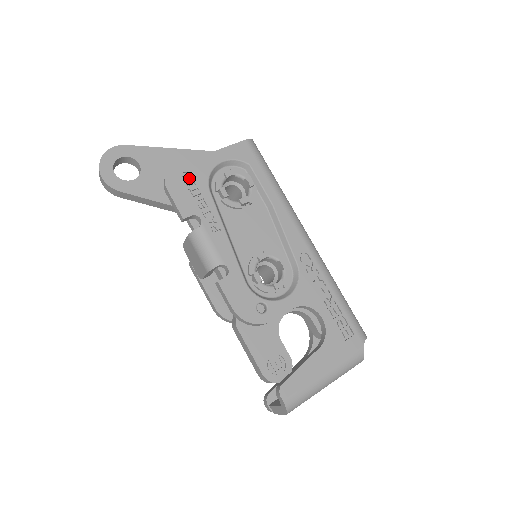
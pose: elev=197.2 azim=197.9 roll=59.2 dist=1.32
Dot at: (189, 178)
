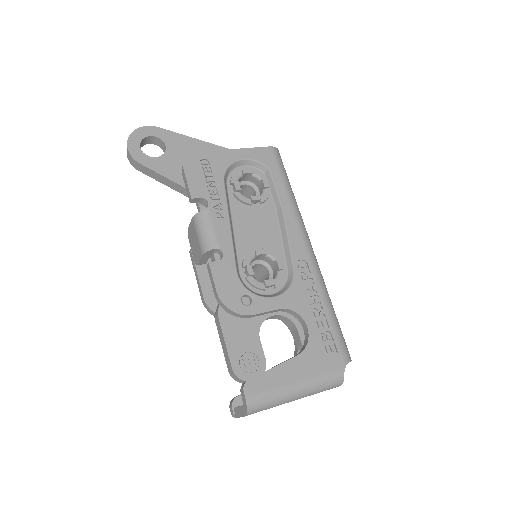
Dot at: (207, 165)
